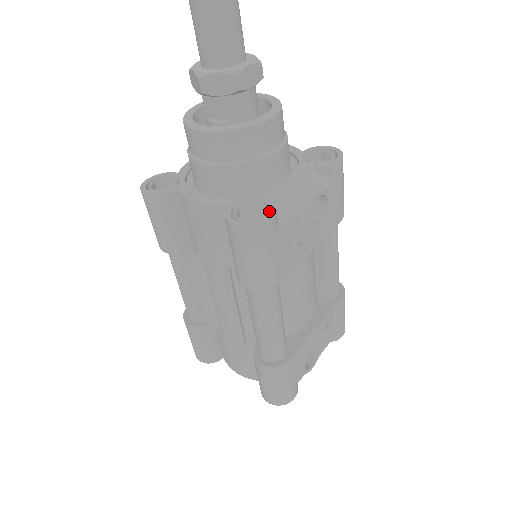
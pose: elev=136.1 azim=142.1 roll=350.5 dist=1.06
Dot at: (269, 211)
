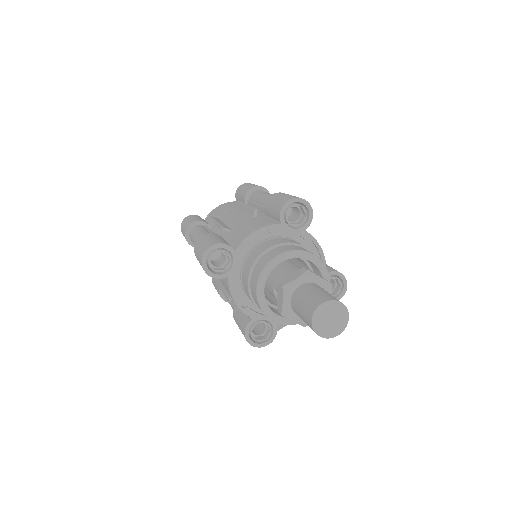
Dot at: (271, 338)
